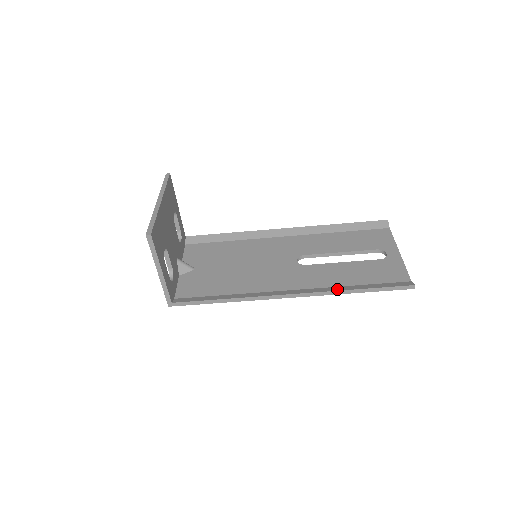
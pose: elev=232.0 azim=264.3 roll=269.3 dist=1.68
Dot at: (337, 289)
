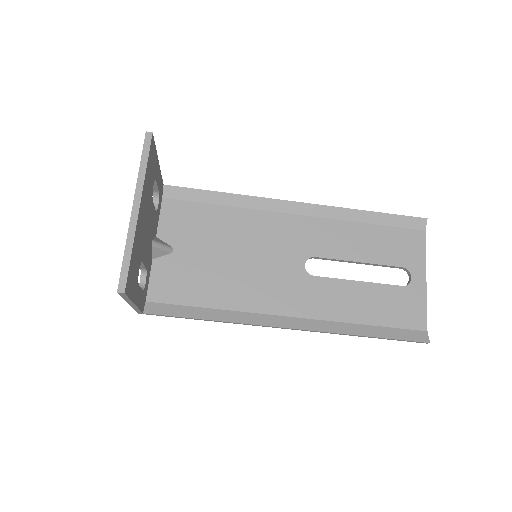
Dot at: (344, 330)
